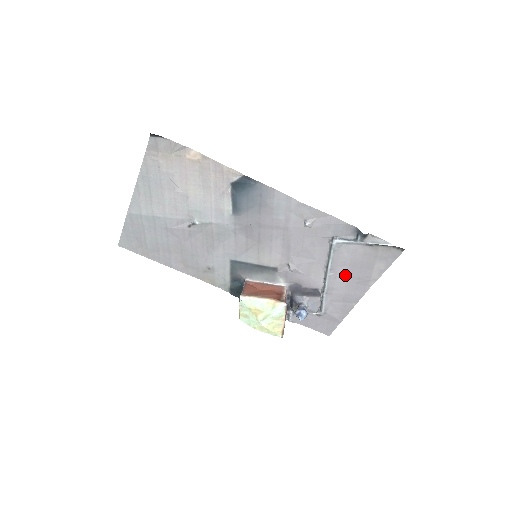
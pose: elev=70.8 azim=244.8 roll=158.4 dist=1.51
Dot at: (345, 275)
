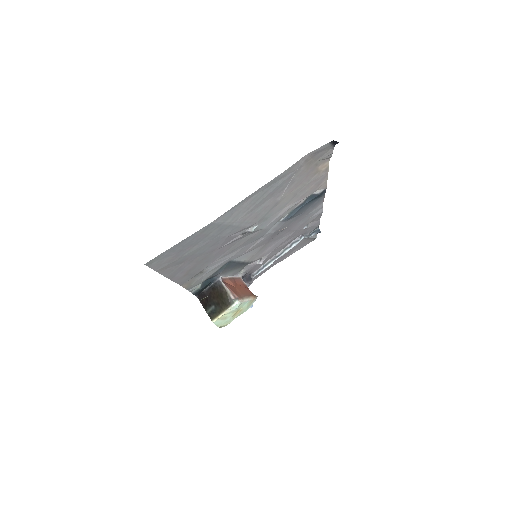
Dot at: occluded
